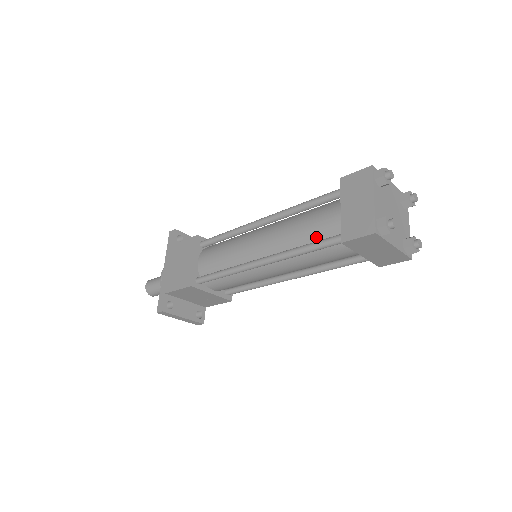
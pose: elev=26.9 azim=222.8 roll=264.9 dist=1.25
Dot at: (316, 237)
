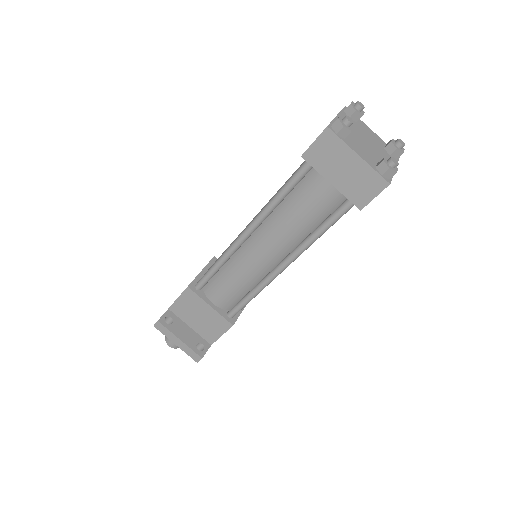
Dot at: occluded
